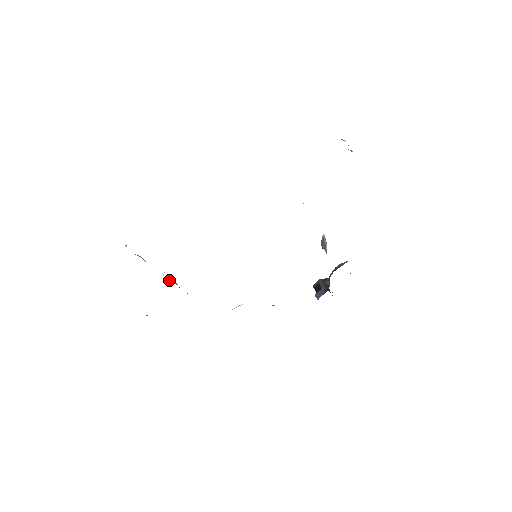
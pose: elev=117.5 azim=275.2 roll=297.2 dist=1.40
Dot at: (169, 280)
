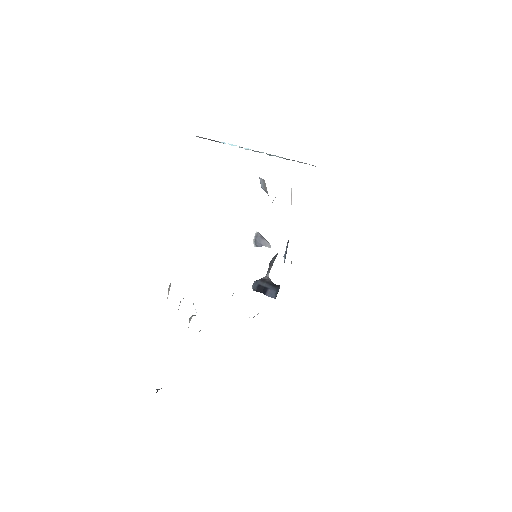
Dot at: (193, 315)
